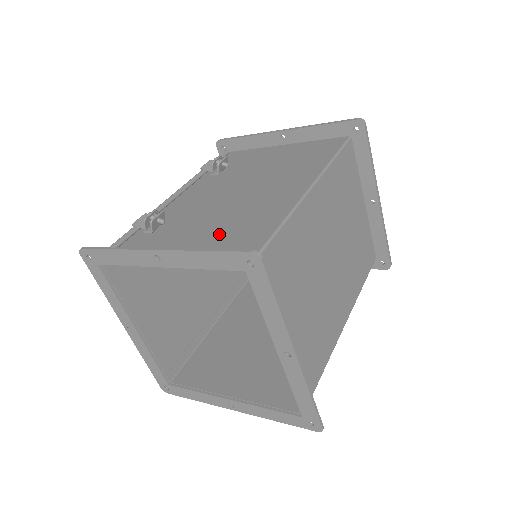
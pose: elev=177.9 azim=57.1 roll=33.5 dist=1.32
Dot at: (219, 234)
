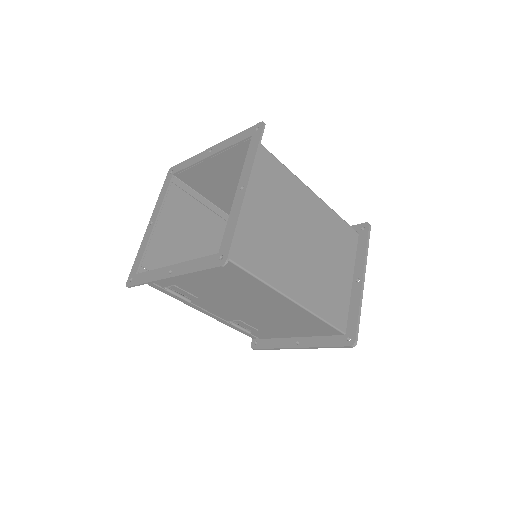
Dot at: occluded
